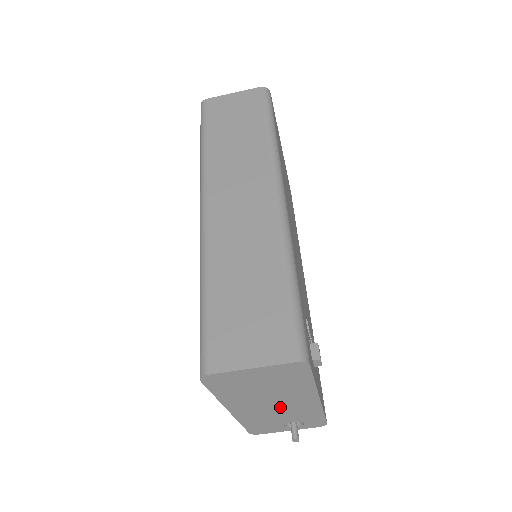
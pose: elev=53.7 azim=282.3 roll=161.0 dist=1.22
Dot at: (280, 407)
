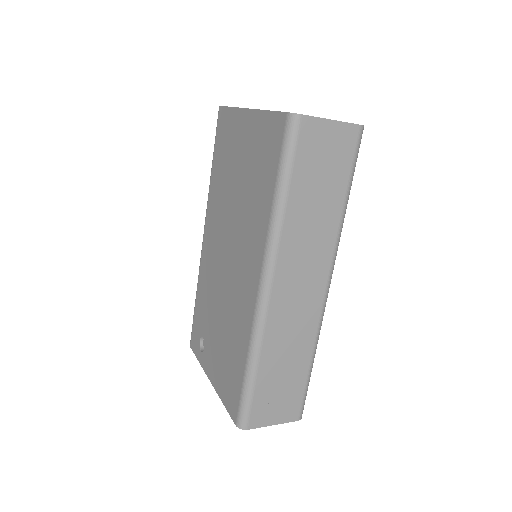
Dot at: occluded
